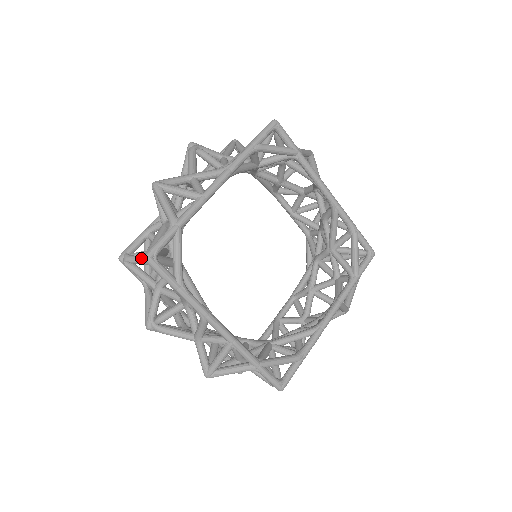
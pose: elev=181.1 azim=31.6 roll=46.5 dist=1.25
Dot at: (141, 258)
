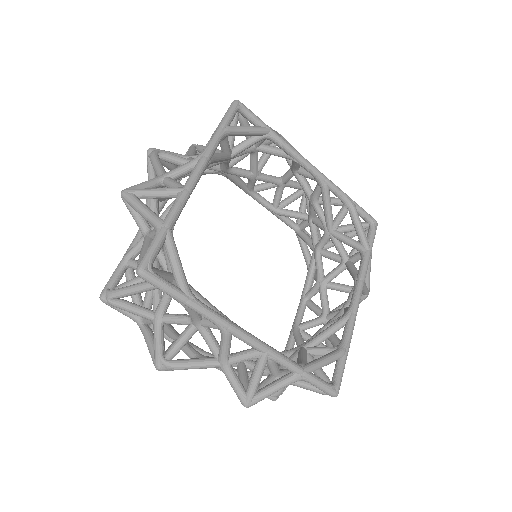
Dot at: (128, 287)
